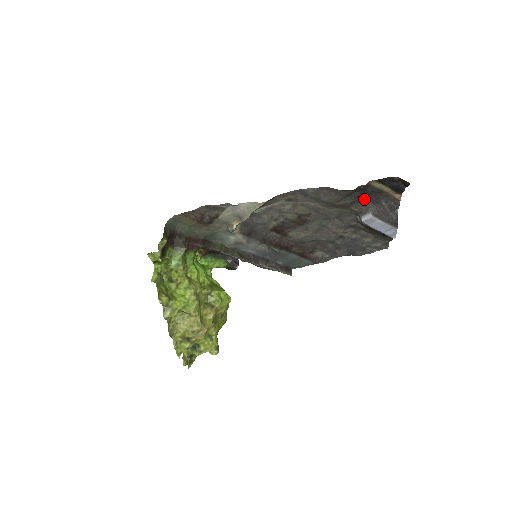
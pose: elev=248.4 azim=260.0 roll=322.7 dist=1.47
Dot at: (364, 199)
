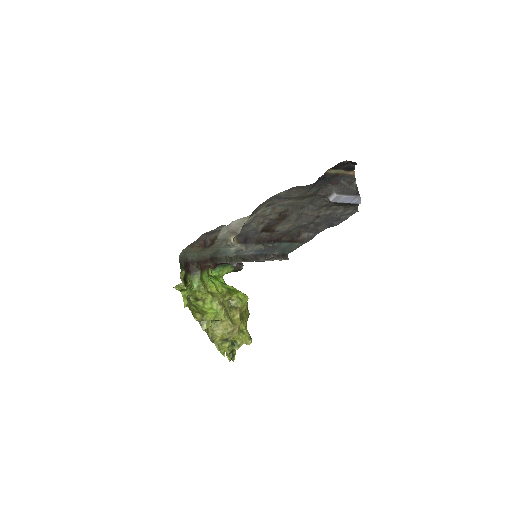
Dot at: (326, 184)
